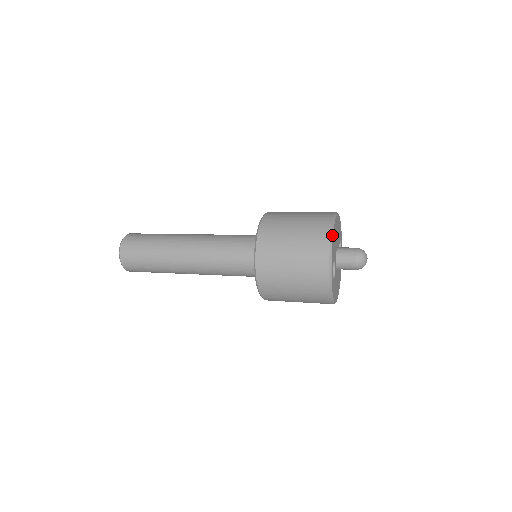
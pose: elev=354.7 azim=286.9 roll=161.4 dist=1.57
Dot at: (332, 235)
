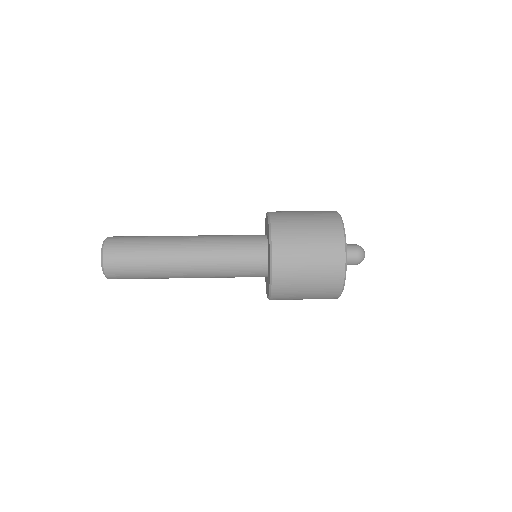
Dot at: occluded
